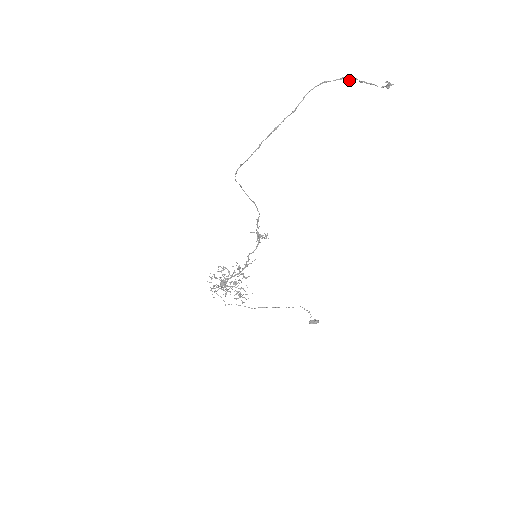
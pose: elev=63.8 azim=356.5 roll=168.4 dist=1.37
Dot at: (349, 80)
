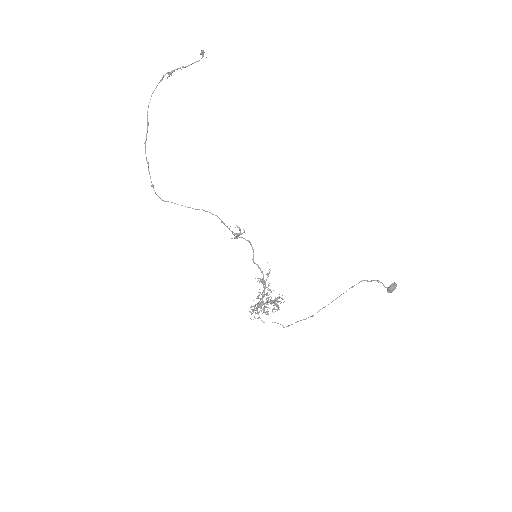
Dot at: (169, 76)
